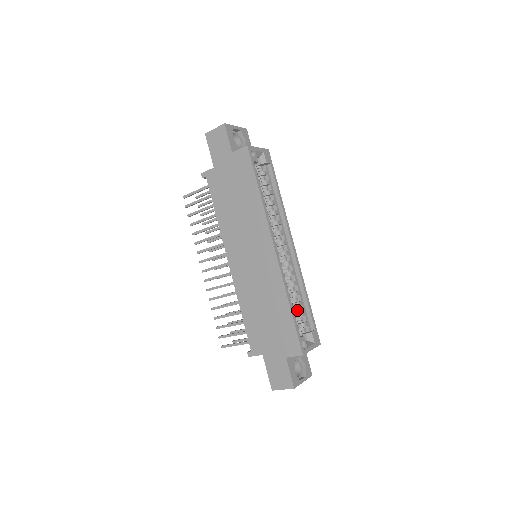
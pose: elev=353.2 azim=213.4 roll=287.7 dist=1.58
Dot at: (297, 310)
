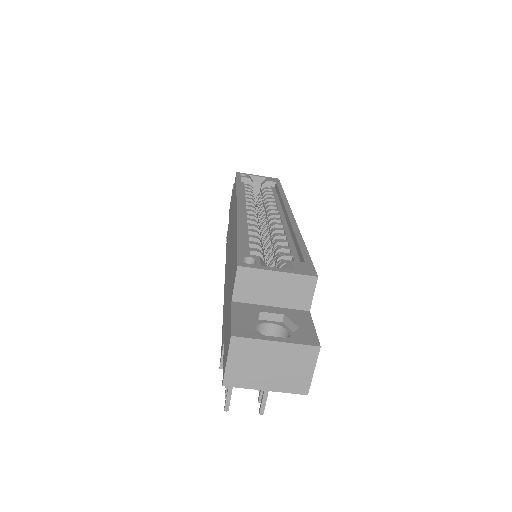
Dot at: occluded
